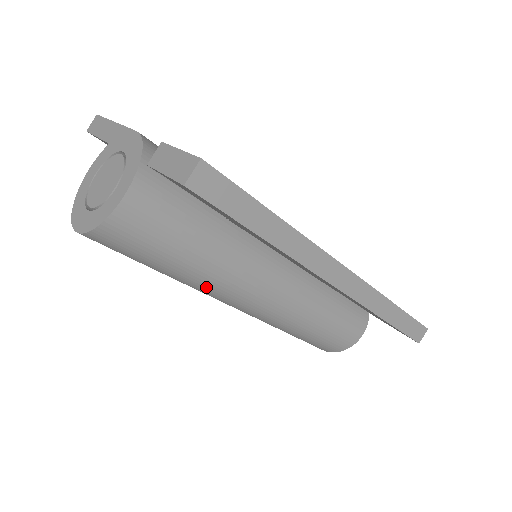
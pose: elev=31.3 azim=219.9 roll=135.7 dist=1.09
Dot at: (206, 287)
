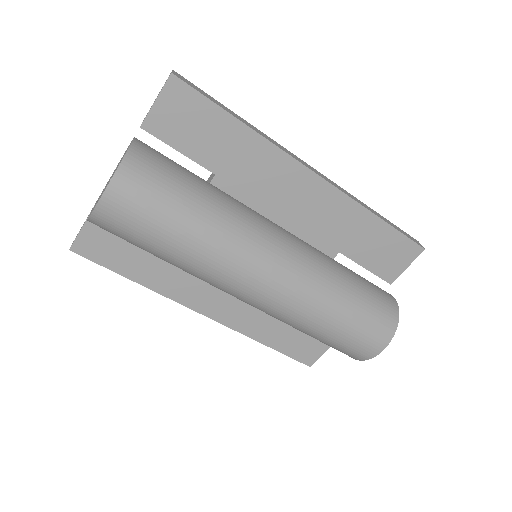
Dot at: (231, 232)
